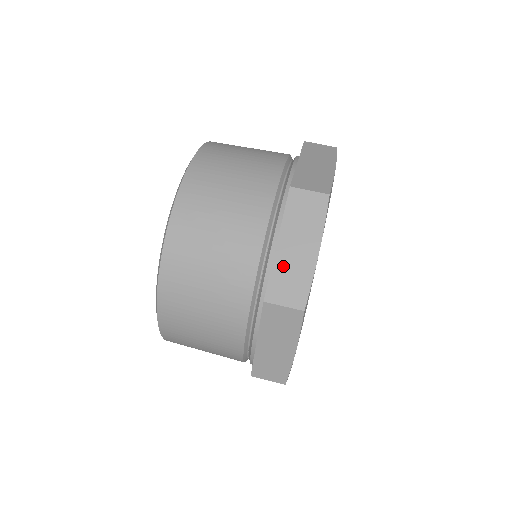
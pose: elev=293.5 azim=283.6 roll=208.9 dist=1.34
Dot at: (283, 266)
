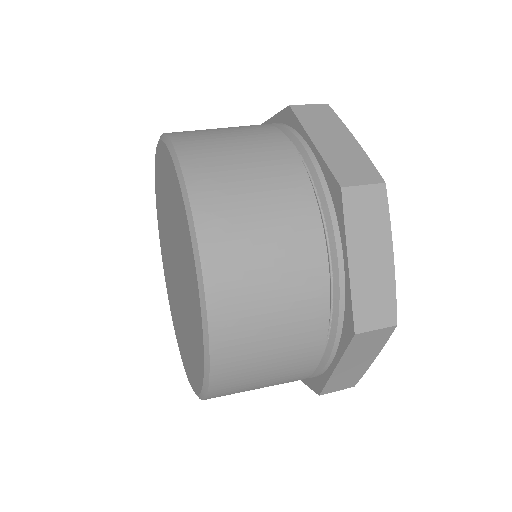
Dot at: (362, 286)
